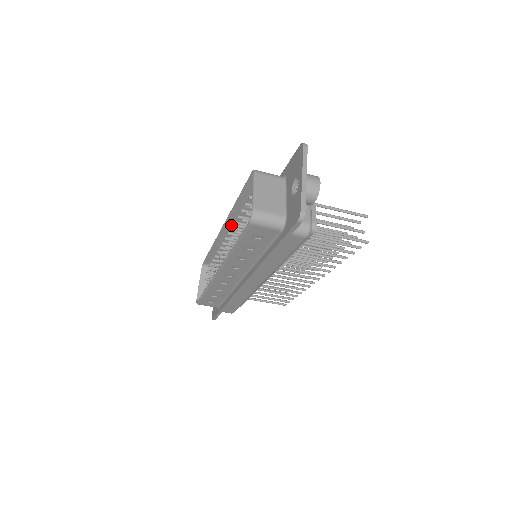
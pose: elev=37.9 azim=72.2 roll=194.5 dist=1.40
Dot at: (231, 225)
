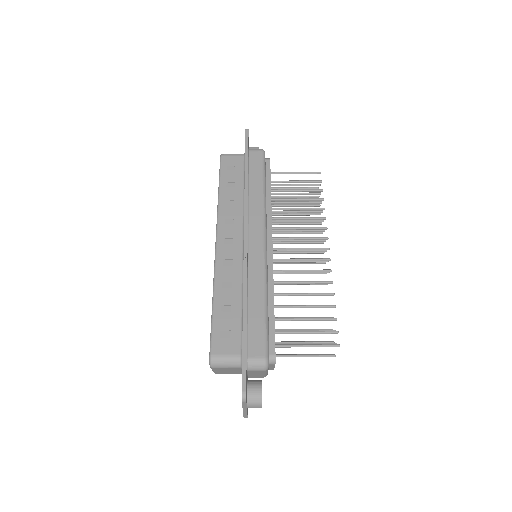
Dot at: occluded
